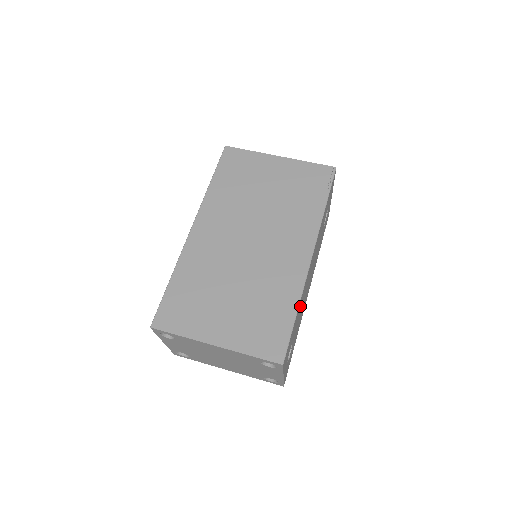
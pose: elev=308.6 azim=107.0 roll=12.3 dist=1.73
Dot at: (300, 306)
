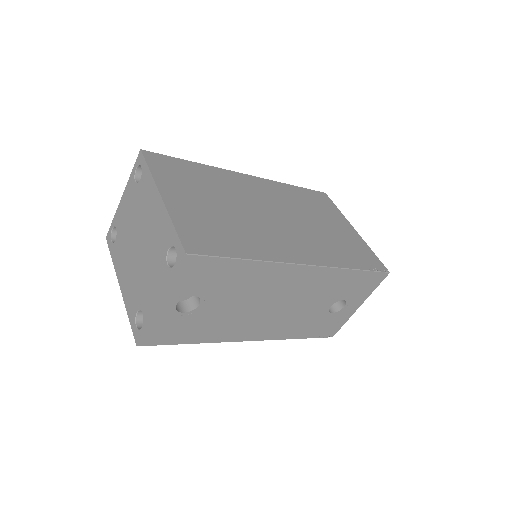
Dot at: (249, 280)
